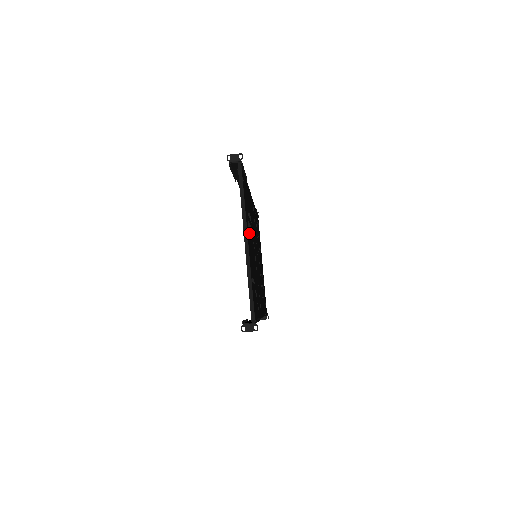
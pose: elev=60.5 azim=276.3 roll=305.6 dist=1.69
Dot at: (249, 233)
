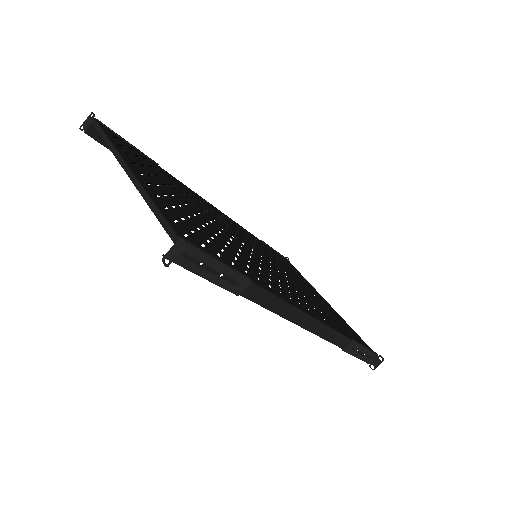
Dot at: (157, 183)
